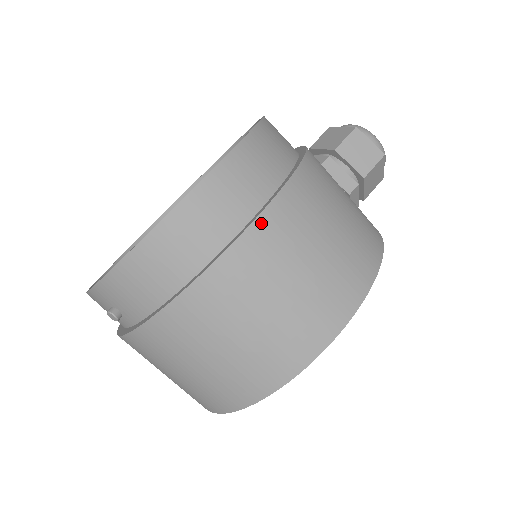
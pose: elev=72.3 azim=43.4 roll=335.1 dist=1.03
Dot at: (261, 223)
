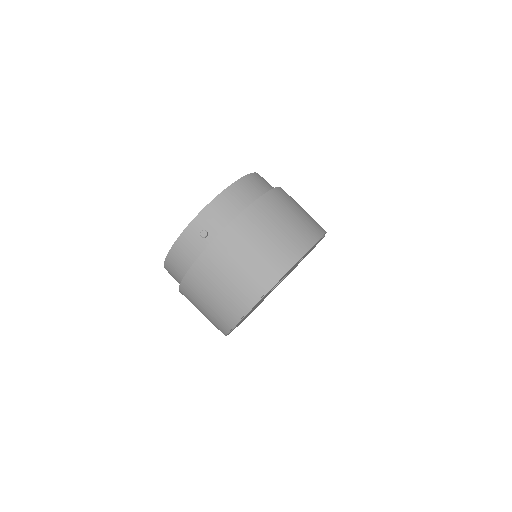
Dot at: (278, 190)
